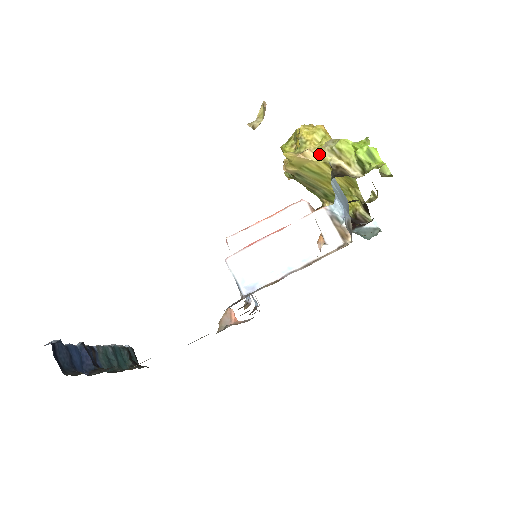
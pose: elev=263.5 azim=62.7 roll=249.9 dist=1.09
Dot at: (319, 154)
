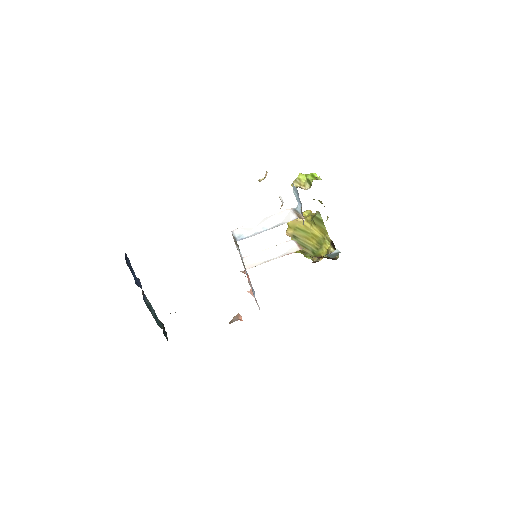
Dot at: (305, 218)
